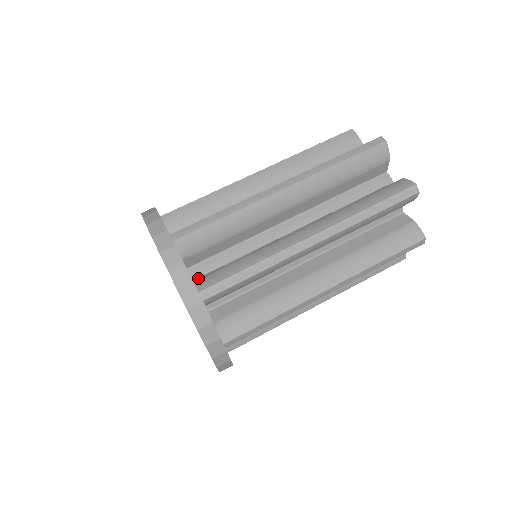
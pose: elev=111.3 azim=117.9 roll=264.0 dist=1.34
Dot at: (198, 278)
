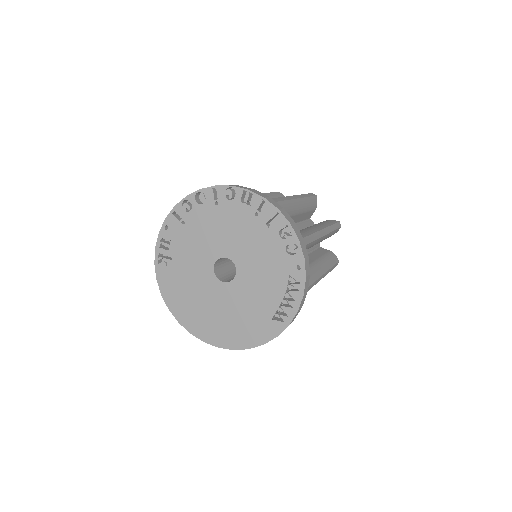
Dot at: occluded
